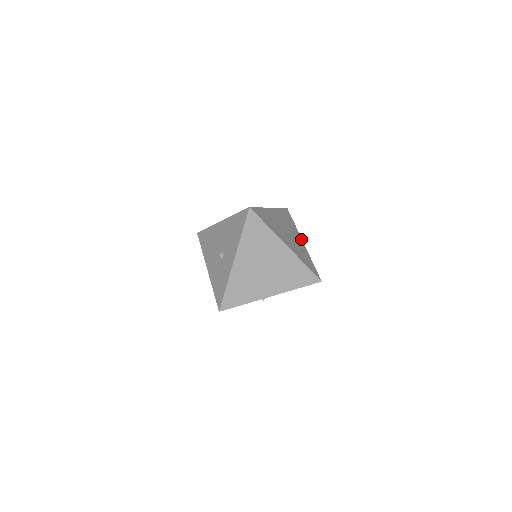
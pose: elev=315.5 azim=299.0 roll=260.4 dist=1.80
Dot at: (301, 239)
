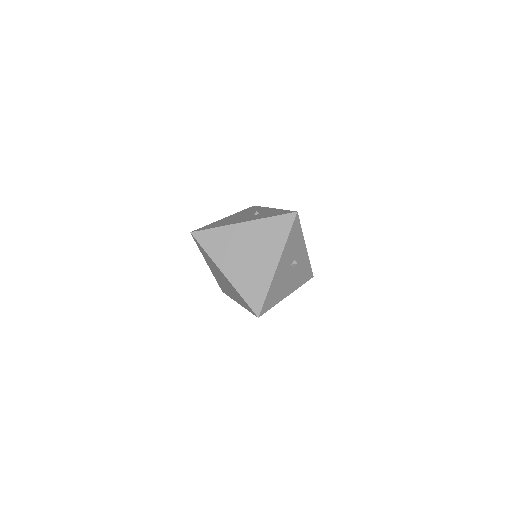
Dot at: (277, 260)
